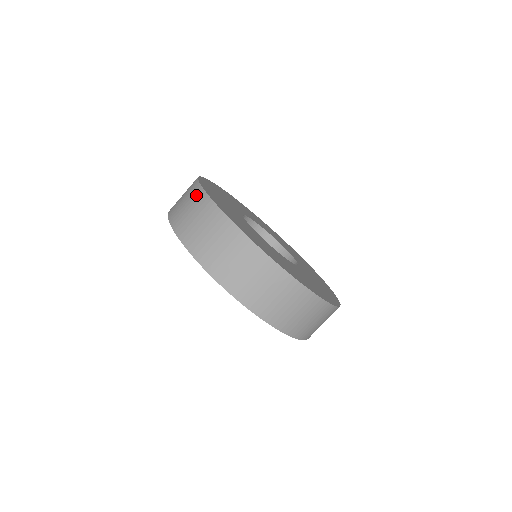
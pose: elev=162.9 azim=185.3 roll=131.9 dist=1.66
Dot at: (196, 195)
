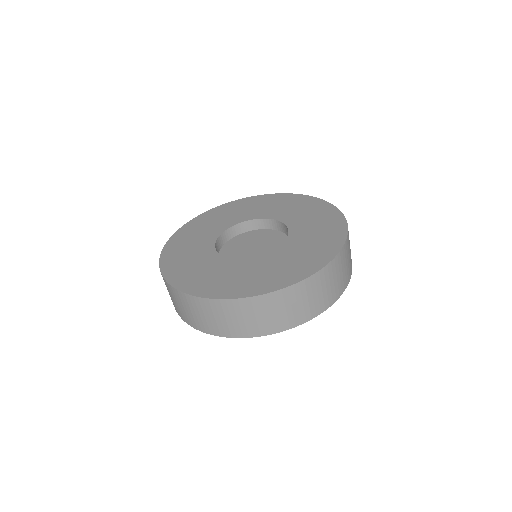
Dot at: occluded
